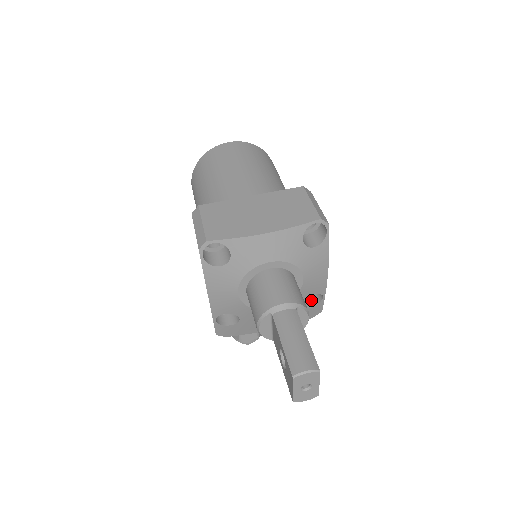
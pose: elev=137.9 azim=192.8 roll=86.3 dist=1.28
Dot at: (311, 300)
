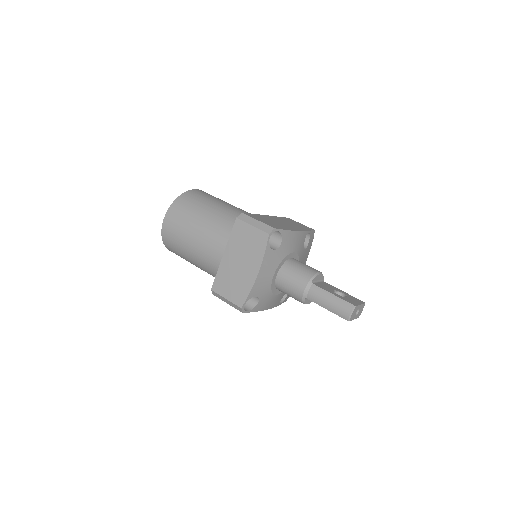
Dot at: occluded
